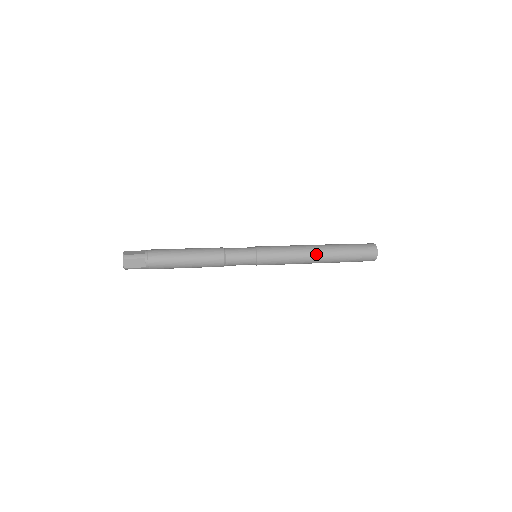
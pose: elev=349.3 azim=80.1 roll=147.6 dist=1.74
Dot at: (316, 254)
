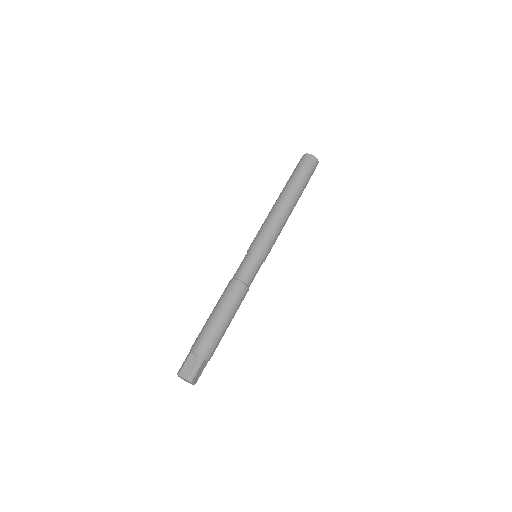
Dot at: (291, 208)
